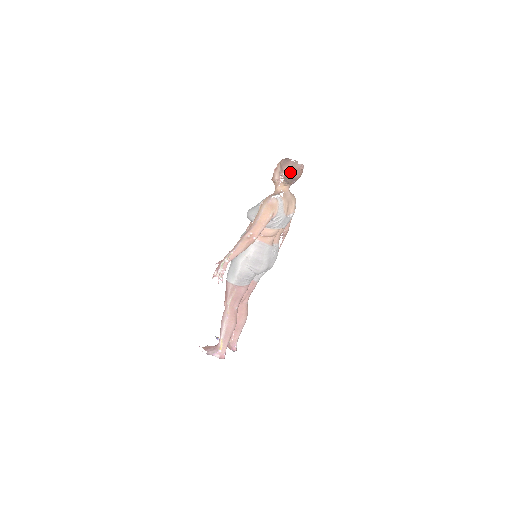
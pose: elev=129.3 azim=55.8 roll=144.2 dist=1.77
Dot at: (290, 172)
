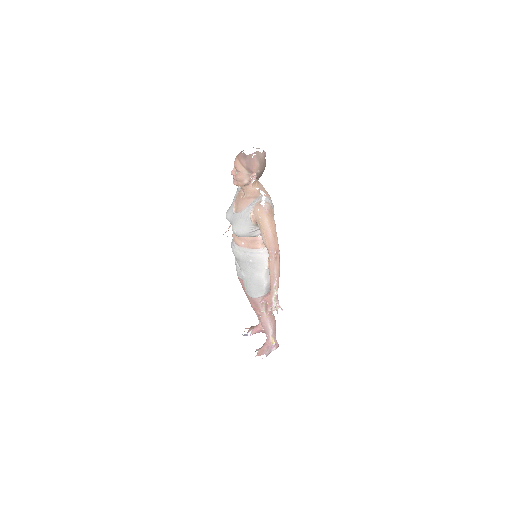
Dot at: (261, 168)
